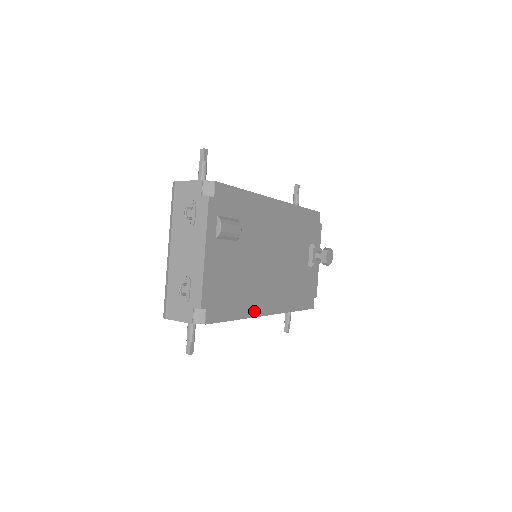
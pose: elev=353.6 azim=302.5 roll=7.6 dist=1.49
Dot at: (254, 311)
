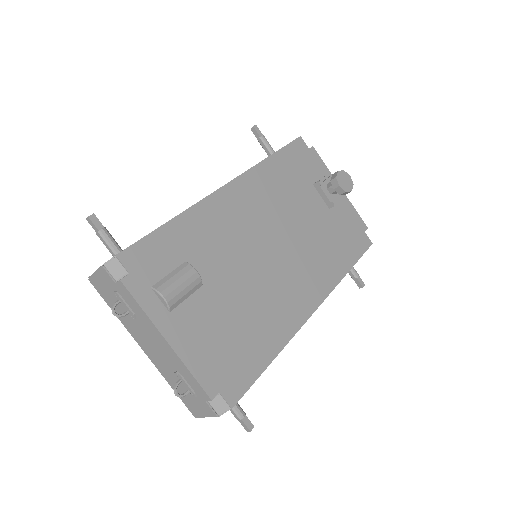
Dot at: (290, 328)
